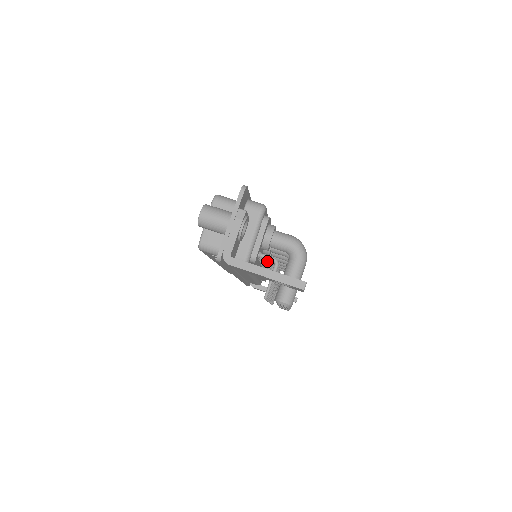
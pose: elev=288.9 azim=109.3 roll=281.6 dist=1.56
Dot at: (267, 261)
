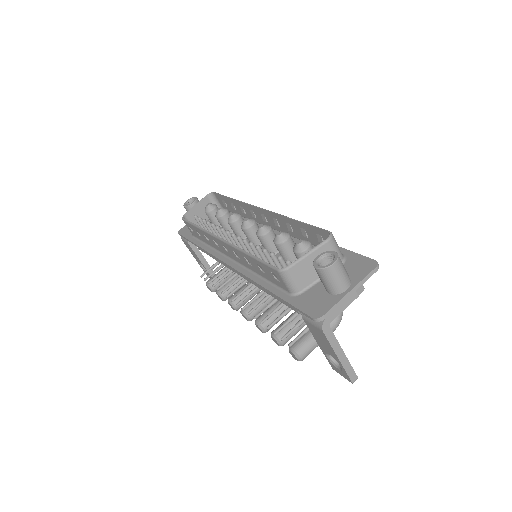
Dot at: occluded
